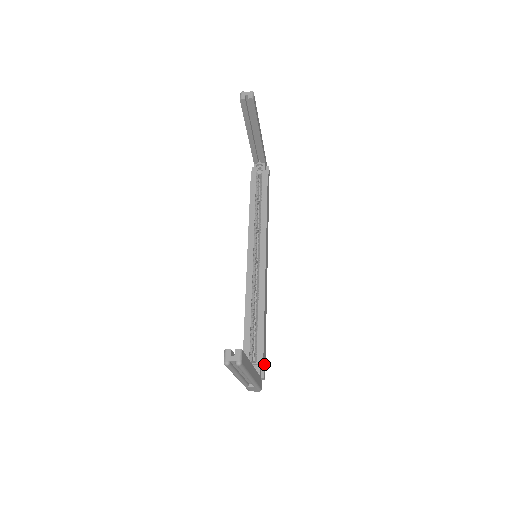
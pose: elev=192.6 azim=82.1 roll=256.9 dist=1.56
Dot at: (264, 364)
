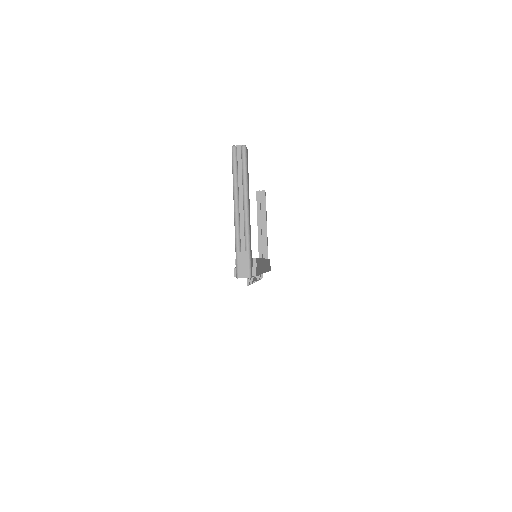
Dot at: (256, 268)
